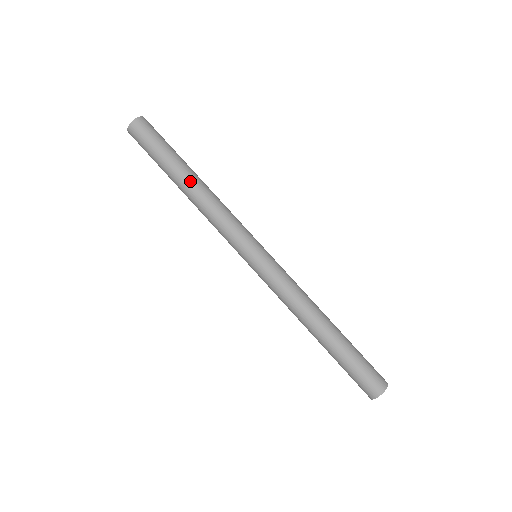
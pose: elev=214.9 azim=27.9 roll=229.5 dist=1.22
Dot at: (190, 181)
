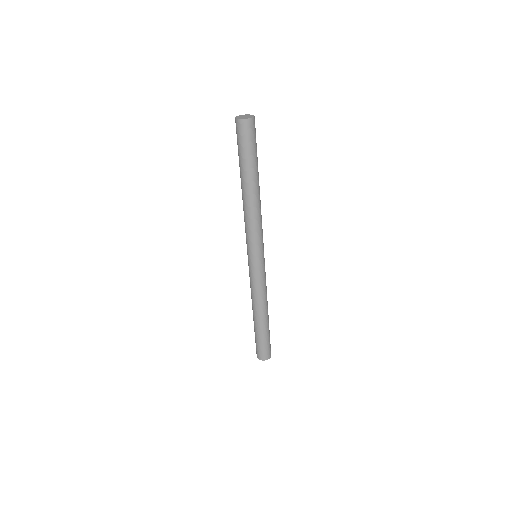
Dot at: (258, 189)
